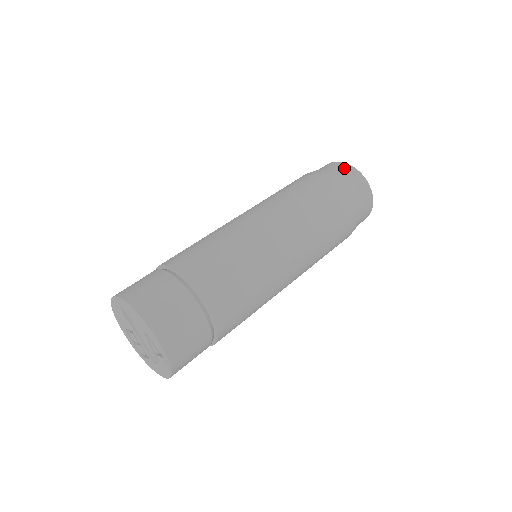
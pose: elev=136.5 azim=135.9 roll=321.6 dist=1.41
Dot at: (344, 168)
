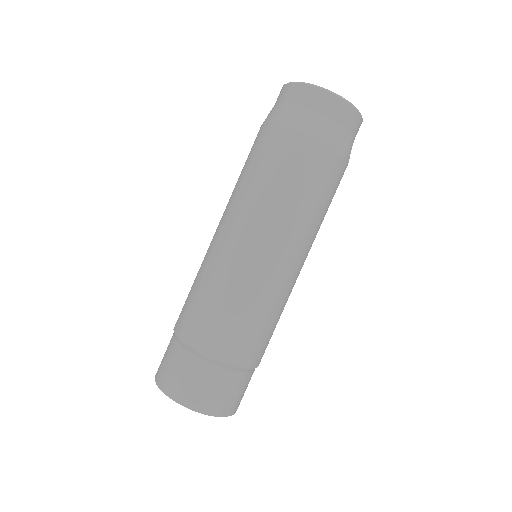
Dot at: (353, 122)
